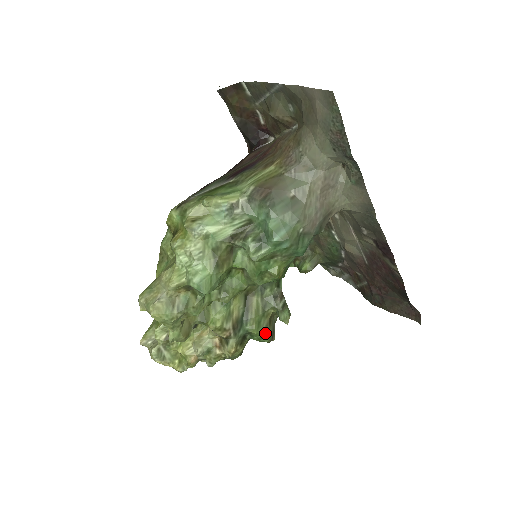
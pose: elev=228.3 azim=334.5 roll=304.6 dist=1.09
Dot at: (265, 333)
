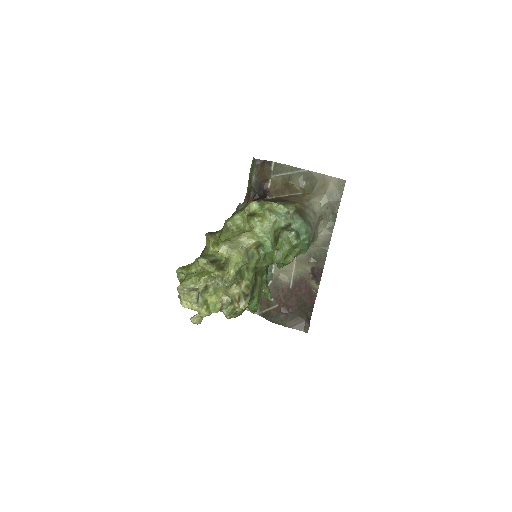
Dot at: occluded
